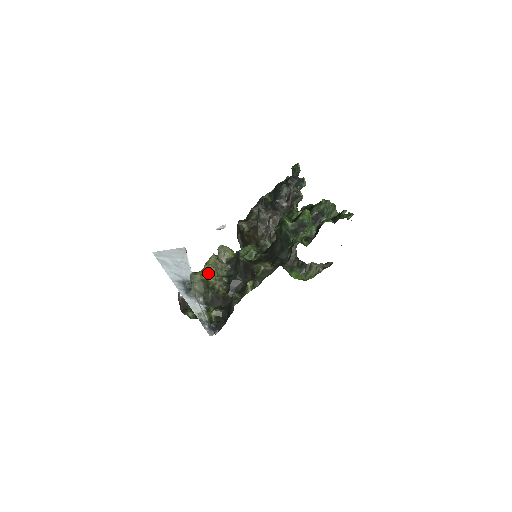
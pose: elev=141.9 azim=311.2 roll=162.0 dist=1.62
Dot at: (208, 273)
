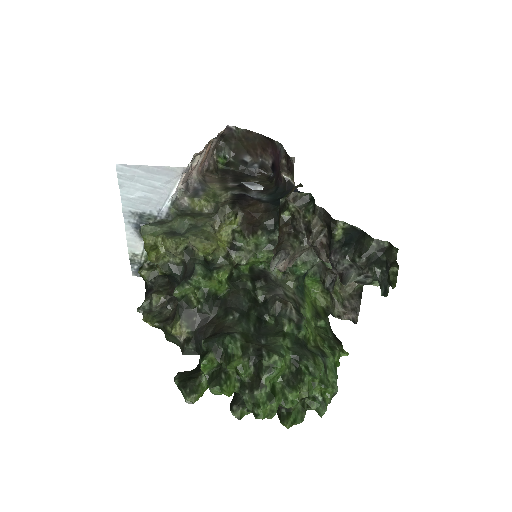
Dot at: (148, 255)
